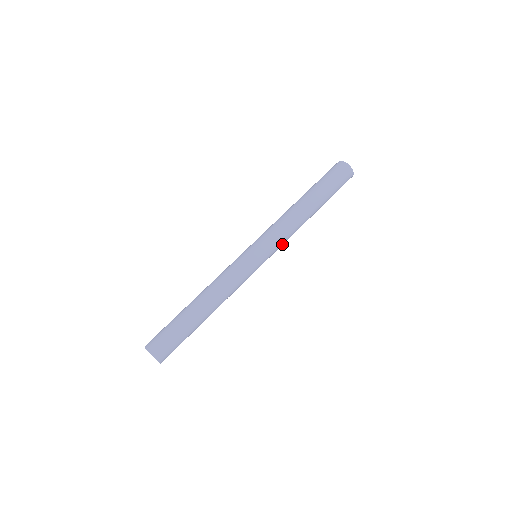
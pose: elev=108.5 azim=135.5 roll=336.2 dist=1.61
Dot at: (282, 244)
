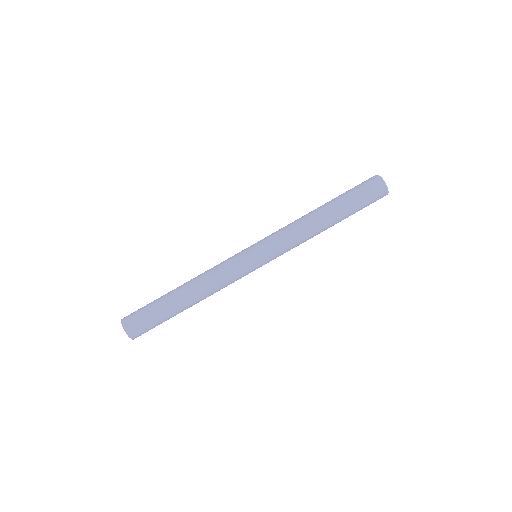
Dot at: occluded
